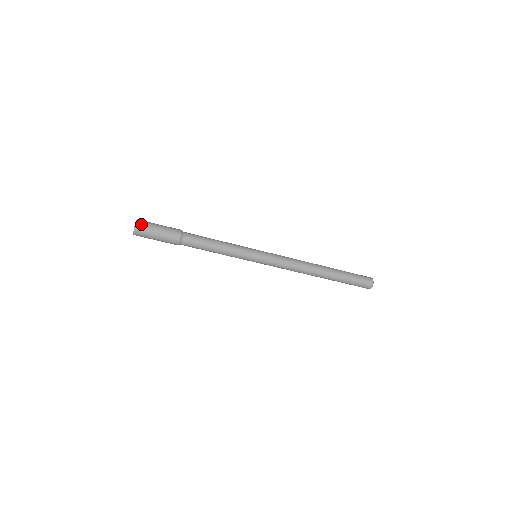
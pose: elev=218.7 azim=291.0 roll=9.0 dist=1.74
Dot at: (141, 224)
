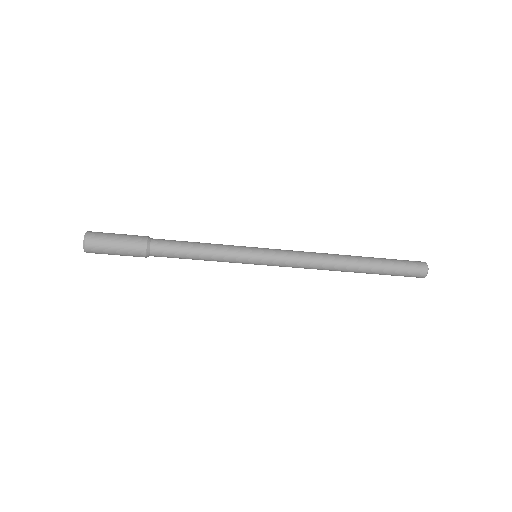
Dot at: (90, 246)
